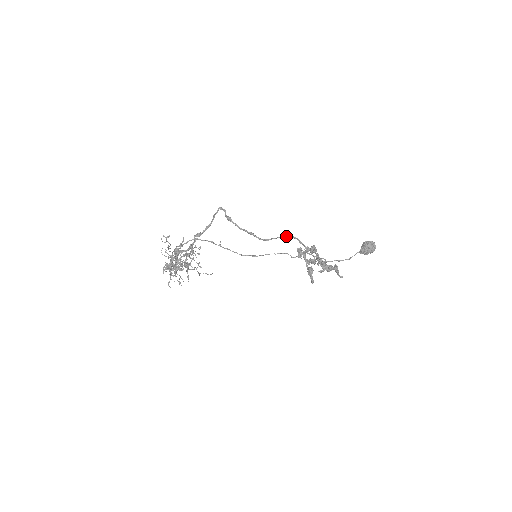
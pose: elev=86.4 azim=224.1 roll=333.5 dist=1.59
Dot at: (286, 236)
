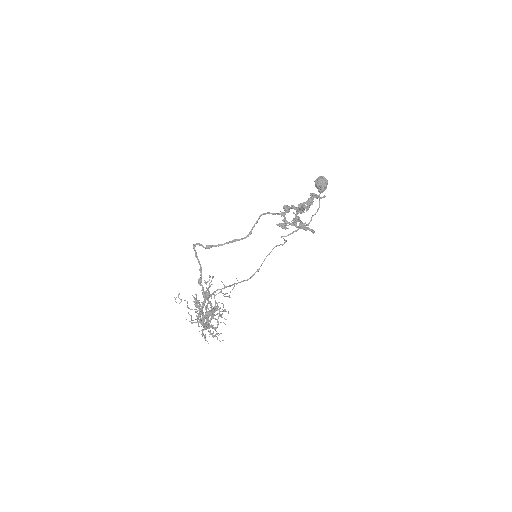
Dot at: (259, 218)
